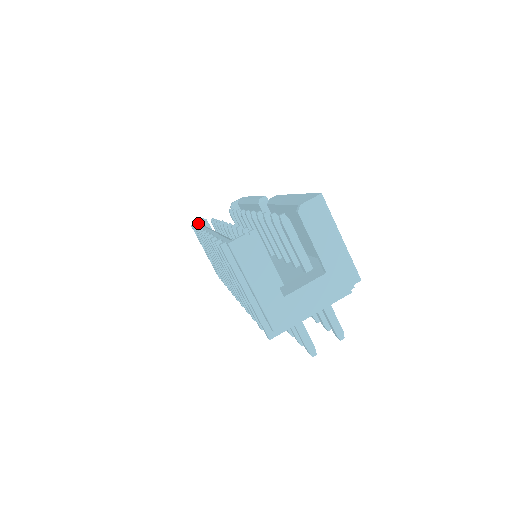
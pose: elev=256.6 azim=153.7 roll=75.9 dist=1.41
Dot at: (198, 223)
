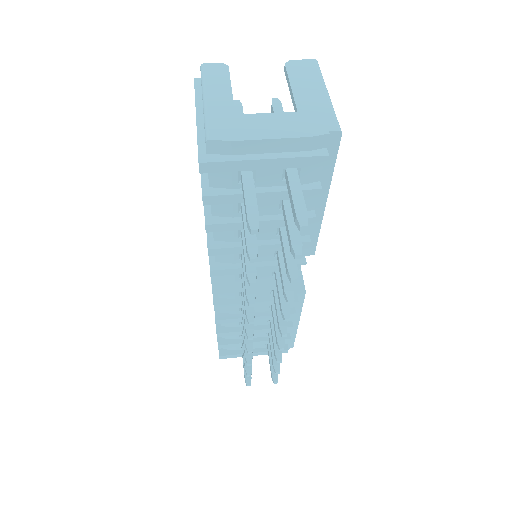
Dot at: occluded
